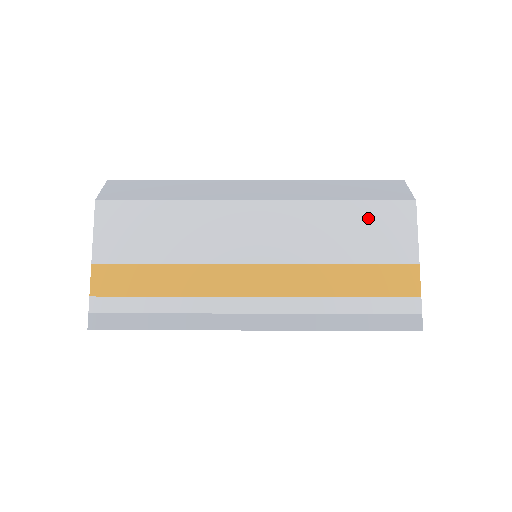
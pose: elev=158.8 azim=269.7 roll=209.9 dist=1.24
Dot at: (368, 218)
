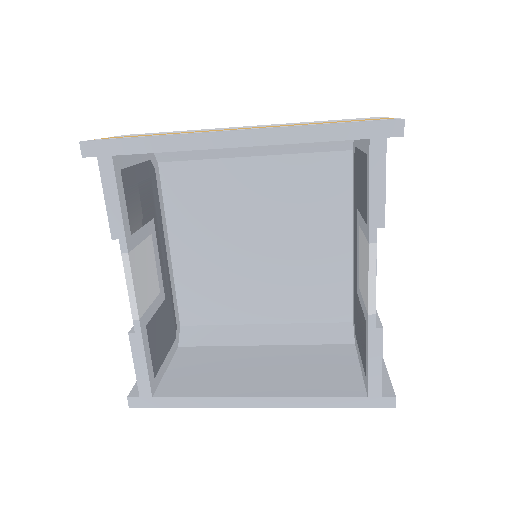
Dot at: occluded
